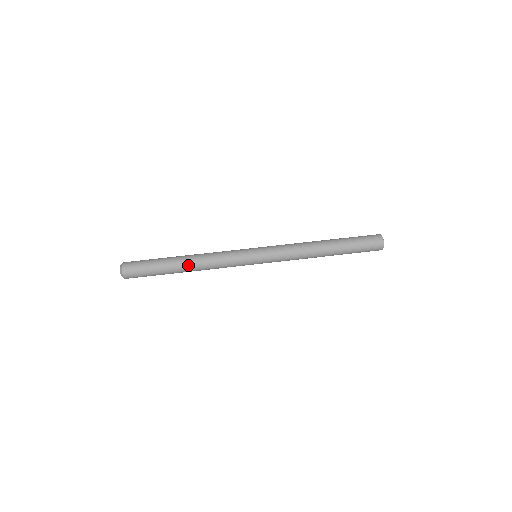
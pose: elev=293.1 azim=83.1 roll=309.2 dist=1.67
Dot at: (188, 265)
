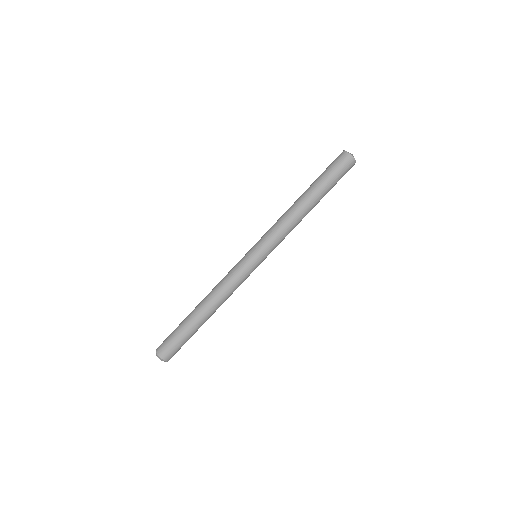
Dot at: (206, 308)
